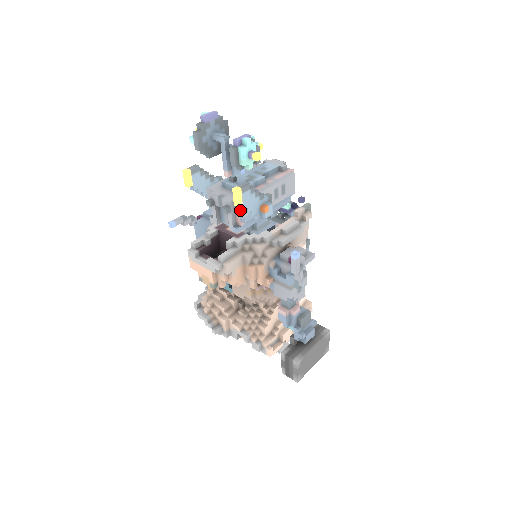
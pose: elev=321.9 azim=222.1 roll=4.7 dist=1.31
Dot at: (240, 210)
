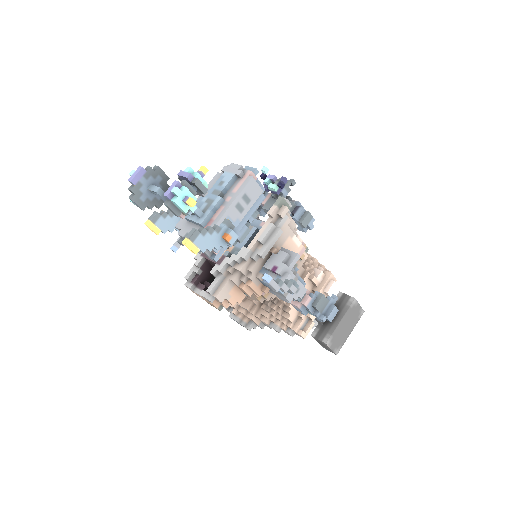
Dot at: occluded
